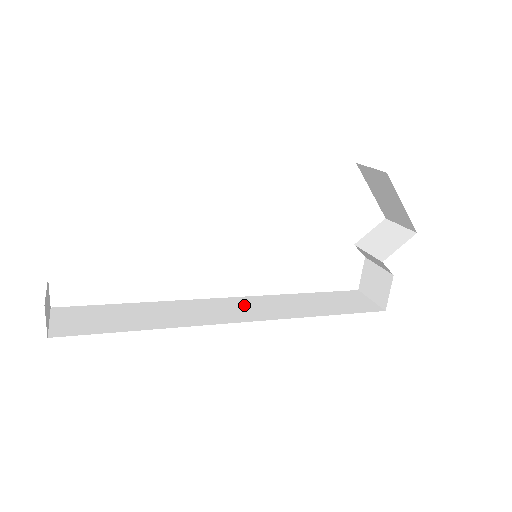
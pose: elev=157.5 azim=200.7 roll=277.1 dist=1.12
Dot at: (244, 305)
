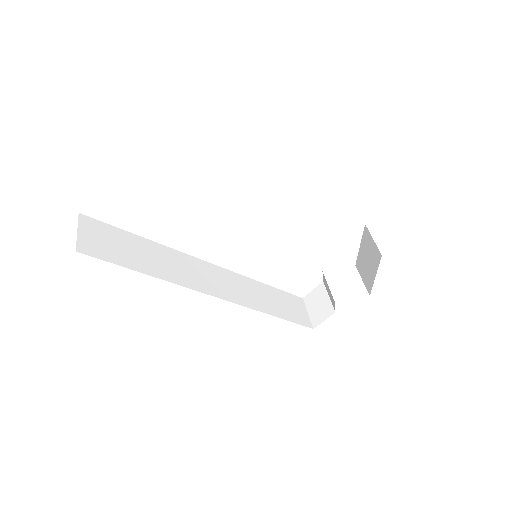
Dot at: (223, 279)
